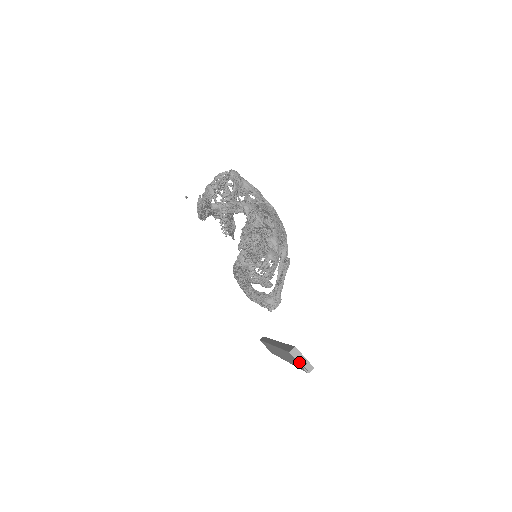
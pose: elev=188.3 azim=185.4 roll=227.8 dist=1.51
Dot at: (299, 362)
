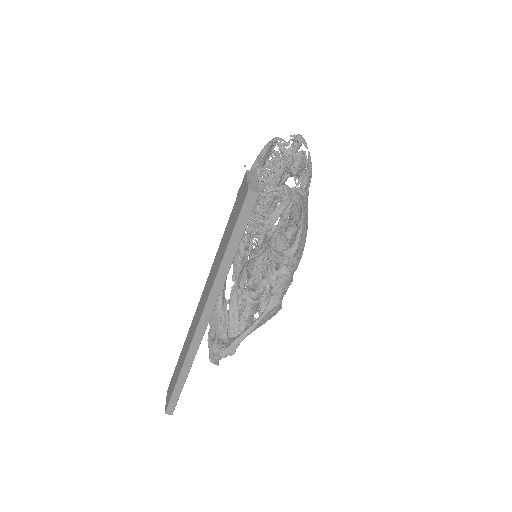
Dot at: (249, 180)
